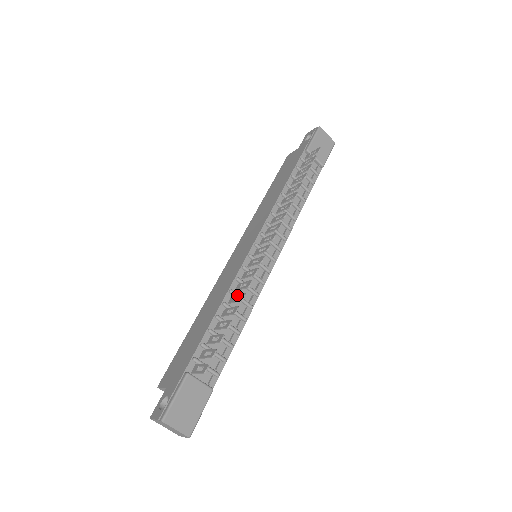
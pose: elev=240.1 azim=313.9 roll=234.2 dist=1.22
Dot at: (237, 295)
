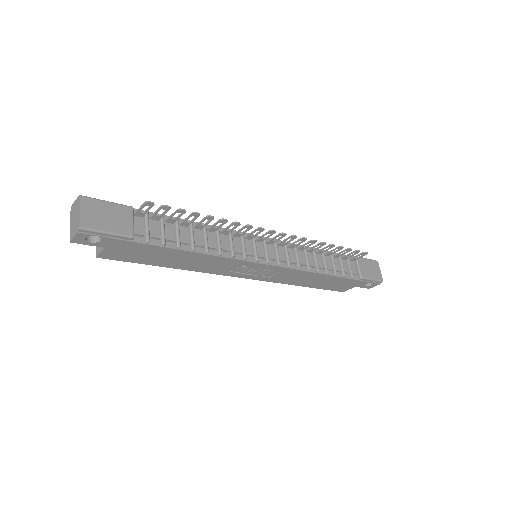
Dot at: (220, 225)
